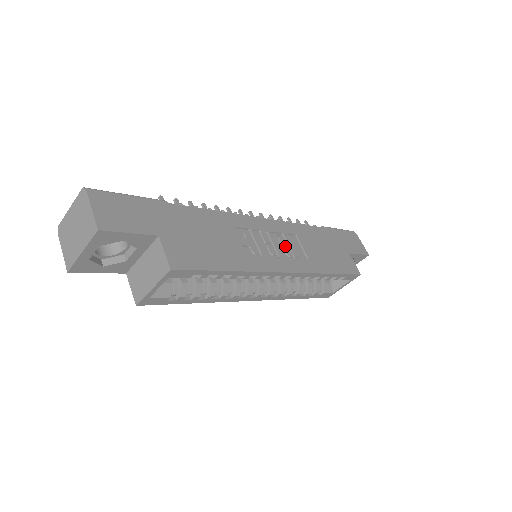
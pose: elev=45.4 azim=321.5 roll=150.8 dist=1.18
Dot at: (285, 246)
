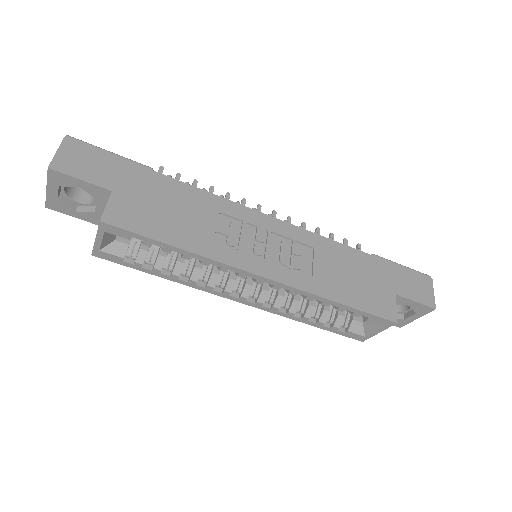
Dot at: (284, 252)
